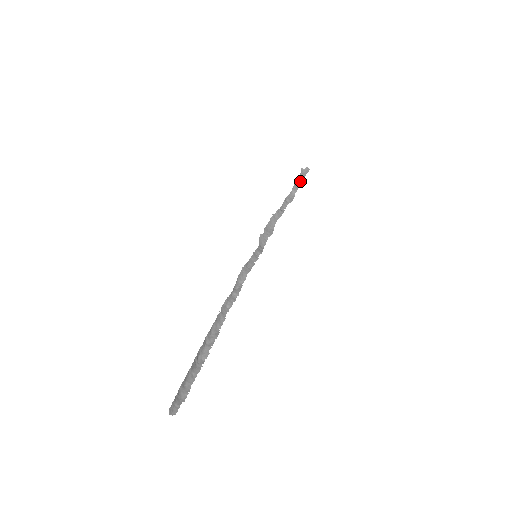
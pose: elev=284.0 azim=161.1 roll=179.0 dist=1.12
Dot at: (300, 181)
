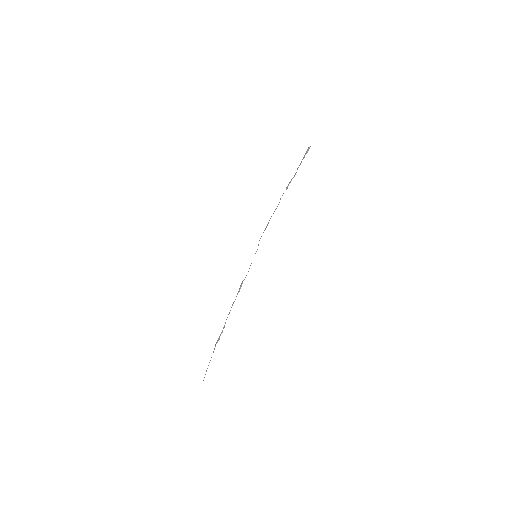
Dot at: occluded
